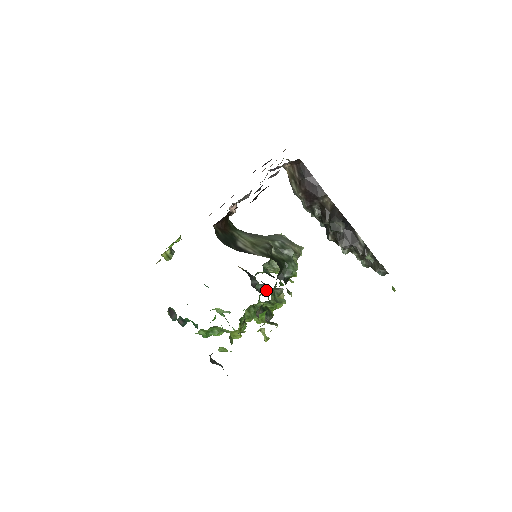
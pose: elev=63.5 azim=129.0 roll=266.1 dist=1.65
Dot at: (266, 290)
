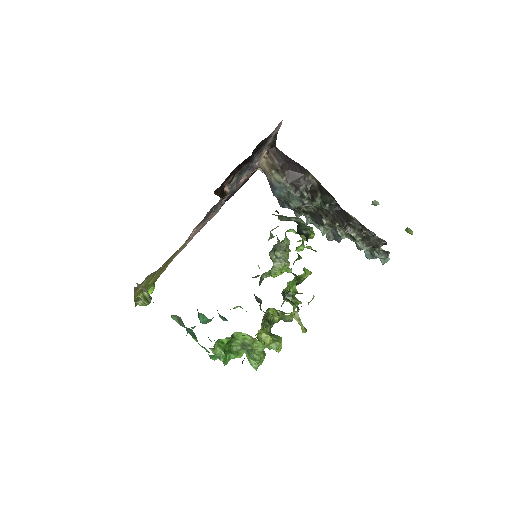
Dot at: occluded
